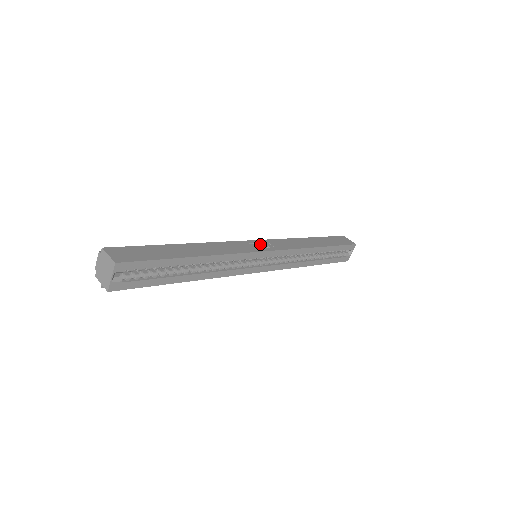
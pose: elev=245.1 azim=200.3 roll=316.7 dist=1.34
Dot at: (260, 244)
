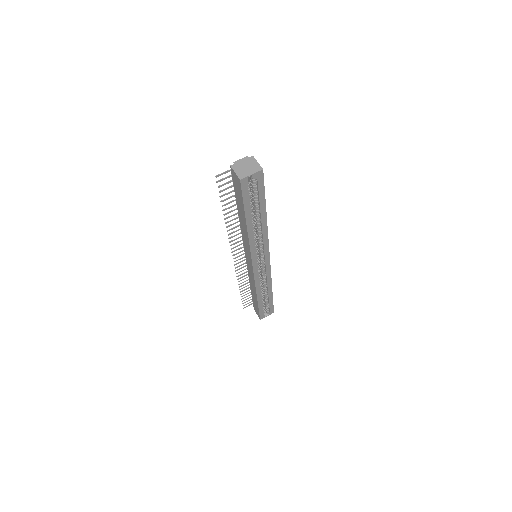
Dot at: occluded
